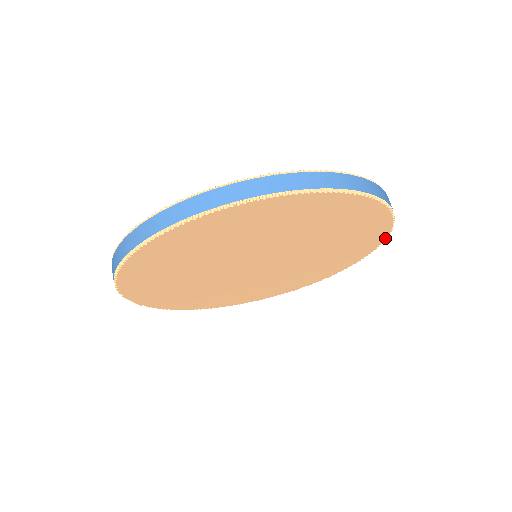
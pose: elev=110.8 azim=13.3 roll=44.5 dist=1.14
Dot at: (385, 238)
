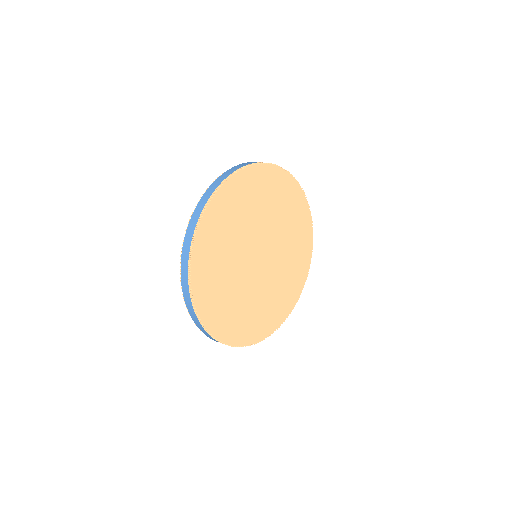
Dot at: (308, 270)
